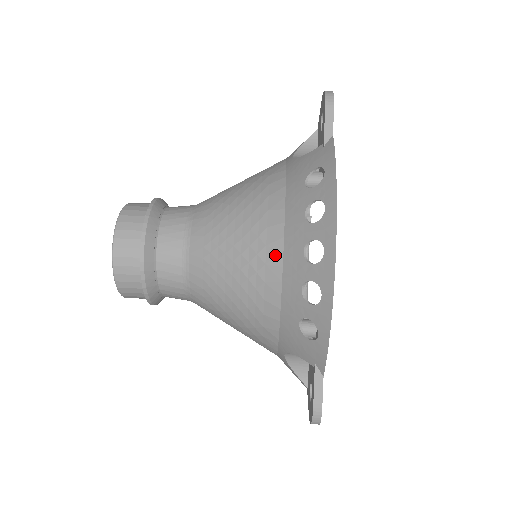
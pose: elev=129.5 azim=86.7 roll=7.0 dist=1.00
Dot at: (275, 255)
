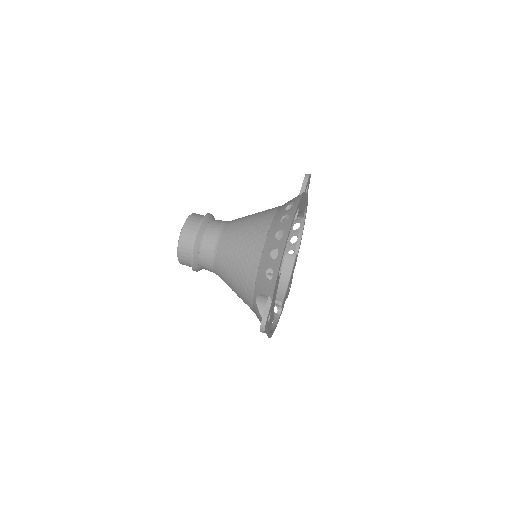
Dot at: (262, 238)
